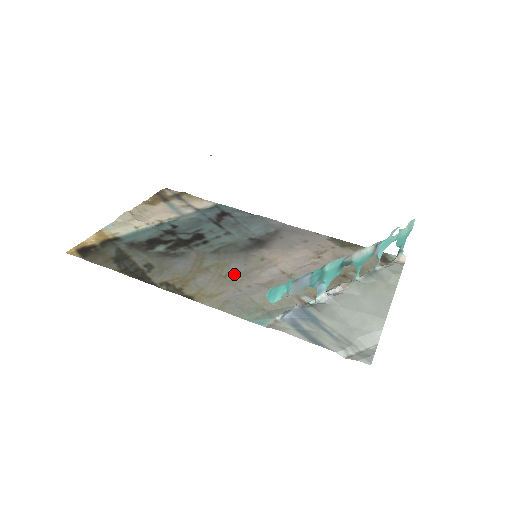
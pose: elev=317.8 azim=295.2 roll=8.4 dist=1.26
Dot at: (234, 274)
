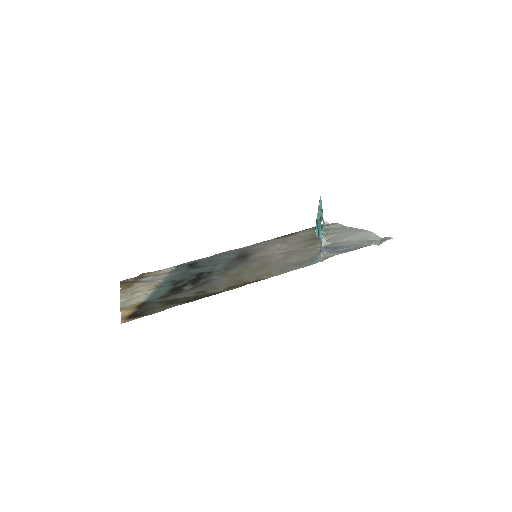
Dot at: (259, 266)
